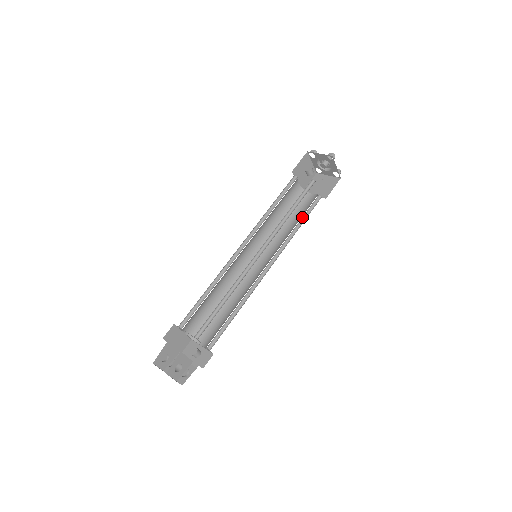
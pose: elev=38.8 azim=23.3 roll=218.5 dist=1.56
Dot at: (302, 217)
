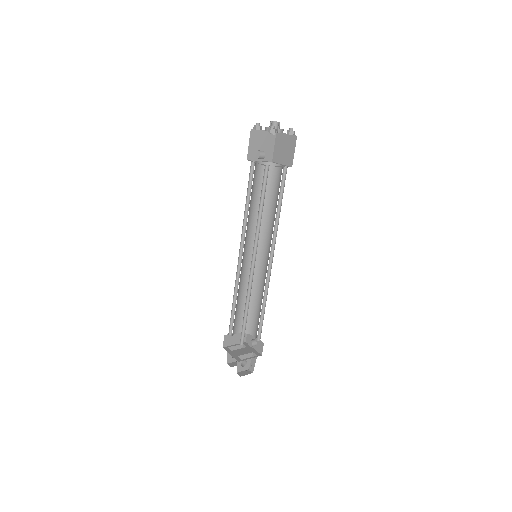
Dot at: (278, 199)
